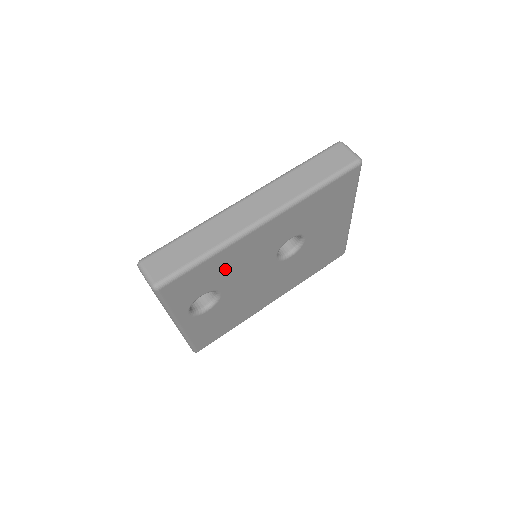
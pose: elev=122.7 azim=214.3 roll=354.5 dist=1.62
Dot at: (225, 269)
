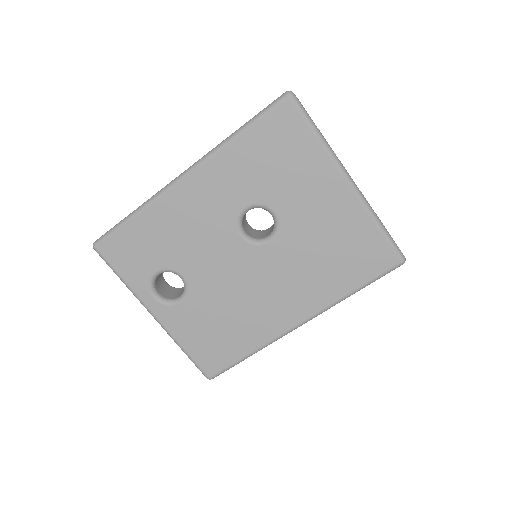
Dot at: (167, 238)
